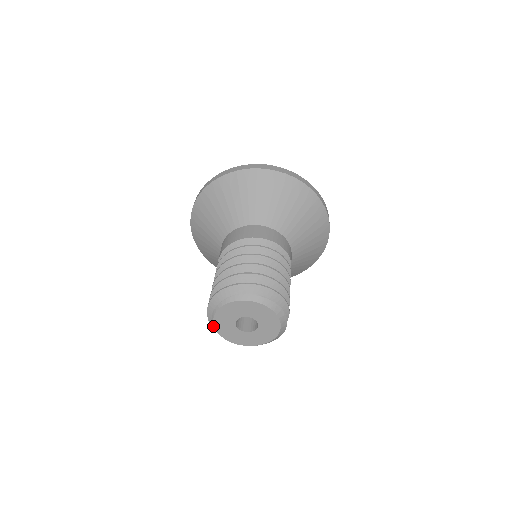
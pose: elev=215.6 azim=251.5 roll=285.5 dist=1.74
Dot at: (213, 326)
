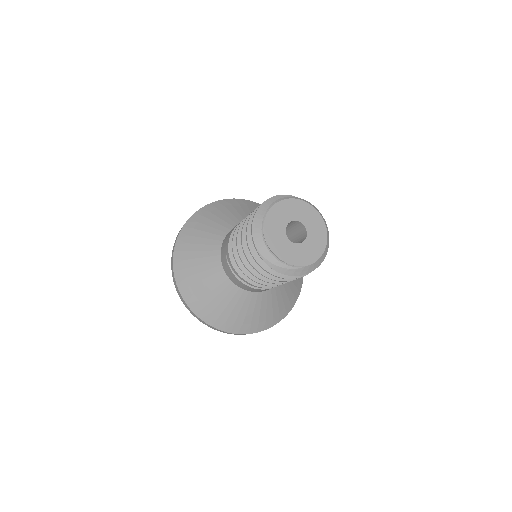
Dot at: (267, 210)
